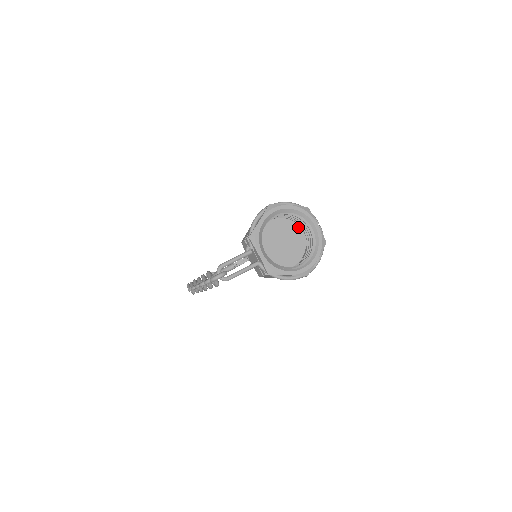
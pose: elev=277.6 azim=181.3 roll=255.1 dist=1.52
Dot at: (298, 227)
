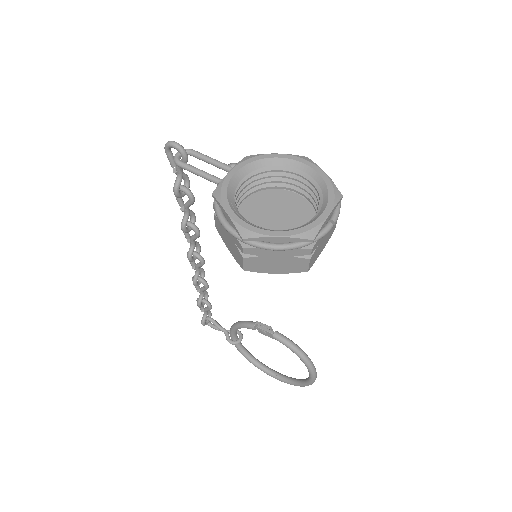
Dot at: occluded
